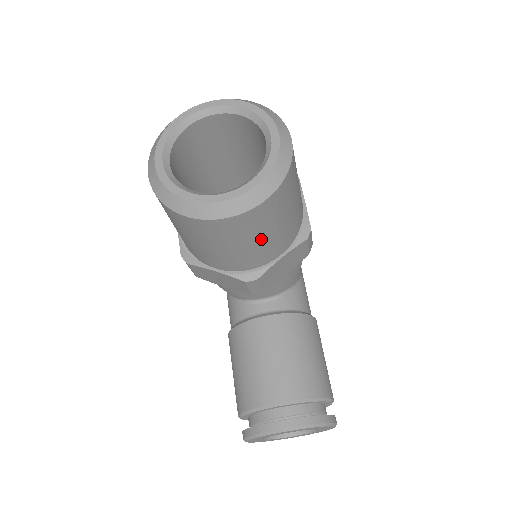
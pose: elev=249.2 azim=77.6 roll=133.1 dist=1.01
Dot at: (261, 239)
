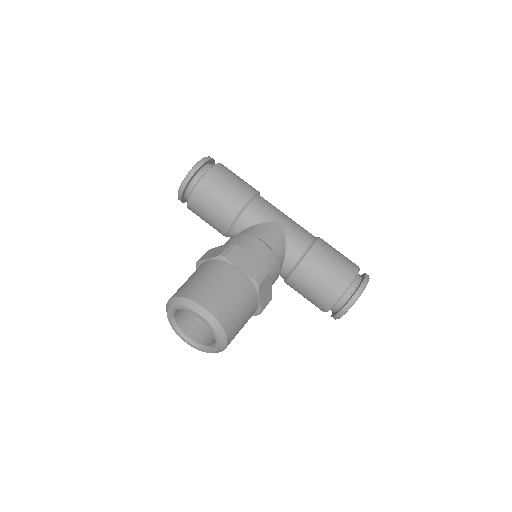
Dot at: (244, 323)
